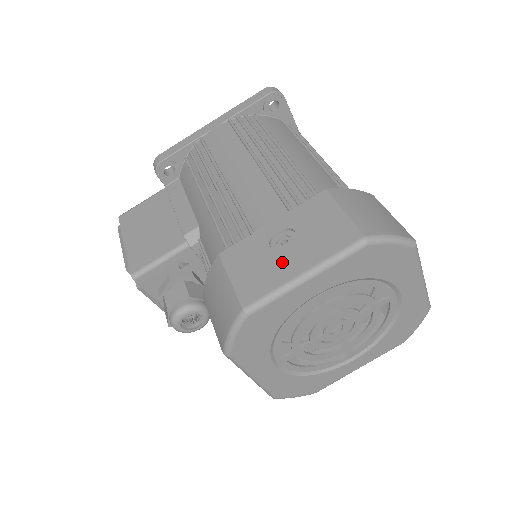
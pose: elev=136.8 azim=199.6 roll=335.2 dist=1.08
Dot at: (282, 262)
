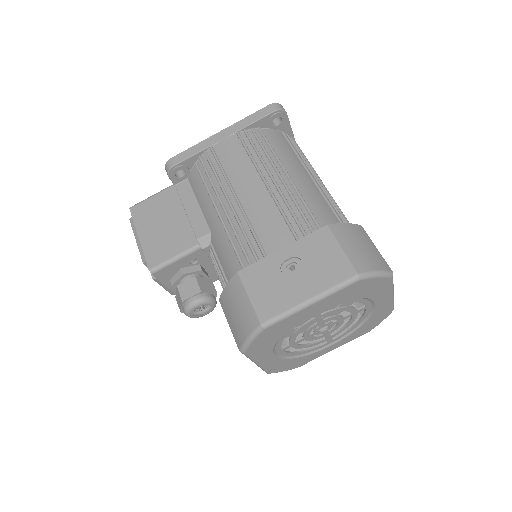
Dot at: (292, 287)
